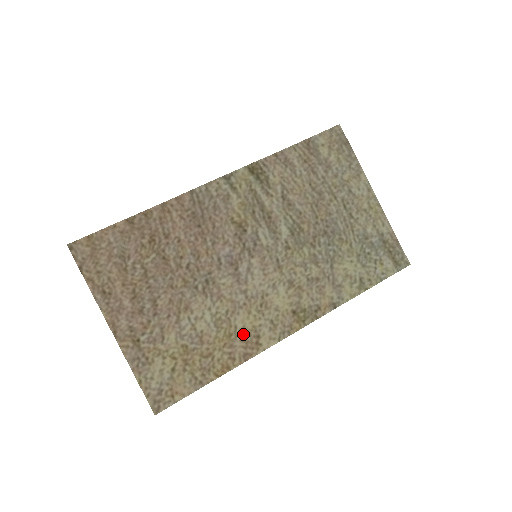
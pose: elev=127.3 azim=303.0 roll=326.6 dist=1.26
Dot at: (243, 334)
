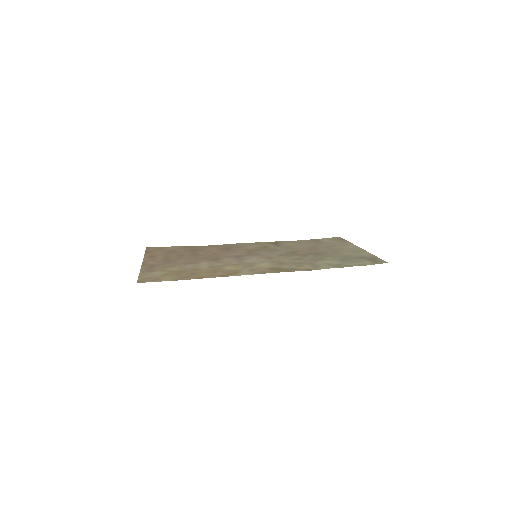
Dot at: (227, 271)
